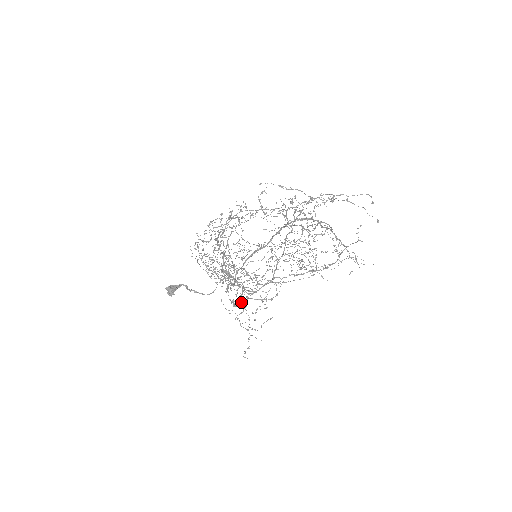
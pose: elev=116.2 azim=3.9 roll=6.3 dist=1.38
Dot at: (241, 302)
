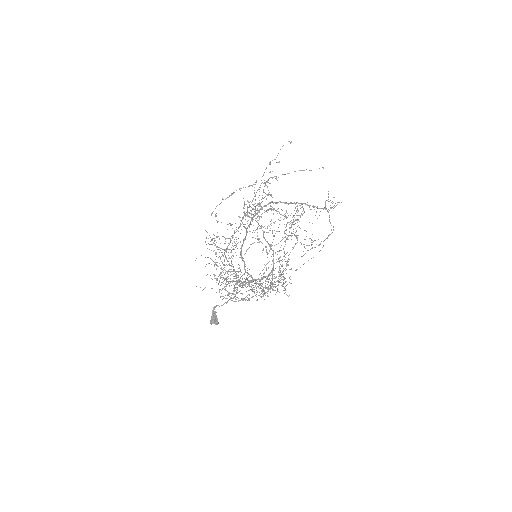
Dot at: occluded
